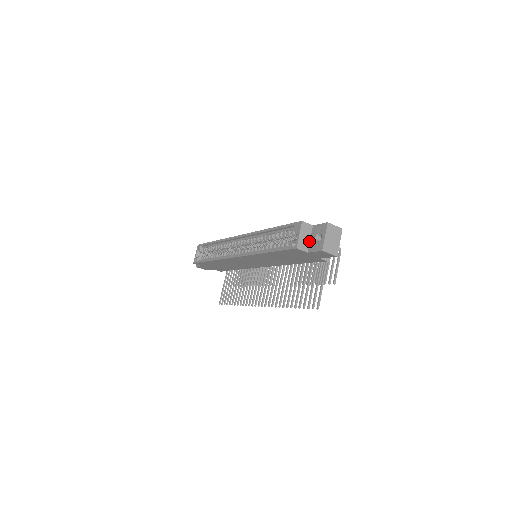
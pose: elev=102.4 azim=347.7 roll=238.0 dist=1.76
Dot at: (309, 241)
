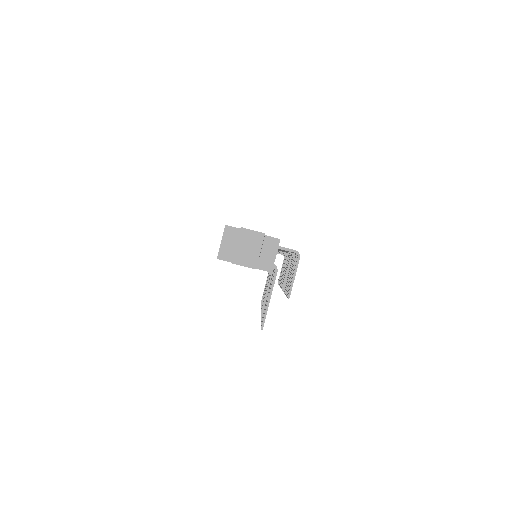
Dot at: occluded
